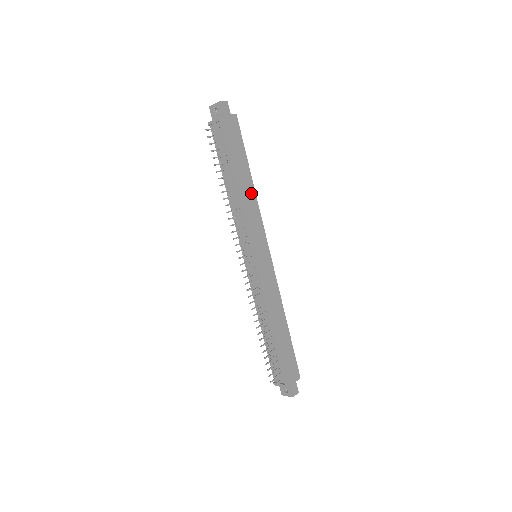
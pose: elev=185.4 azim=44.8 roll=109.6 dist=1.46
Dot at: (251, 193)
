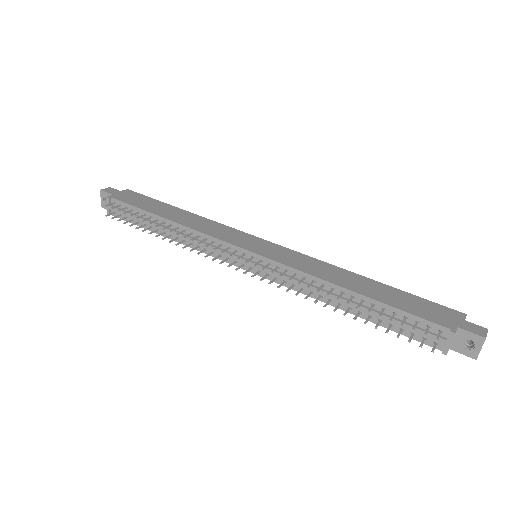
Dot at: (194, 218)
